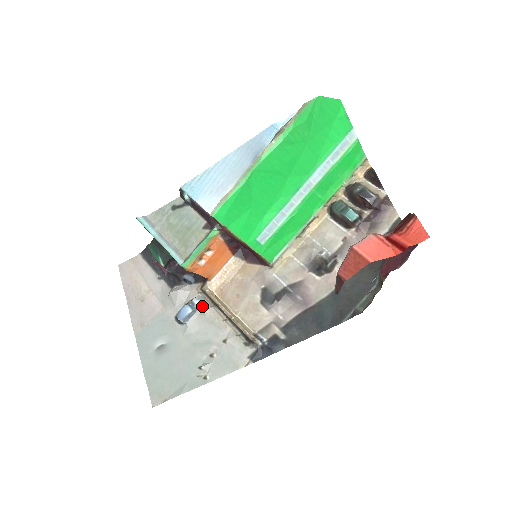
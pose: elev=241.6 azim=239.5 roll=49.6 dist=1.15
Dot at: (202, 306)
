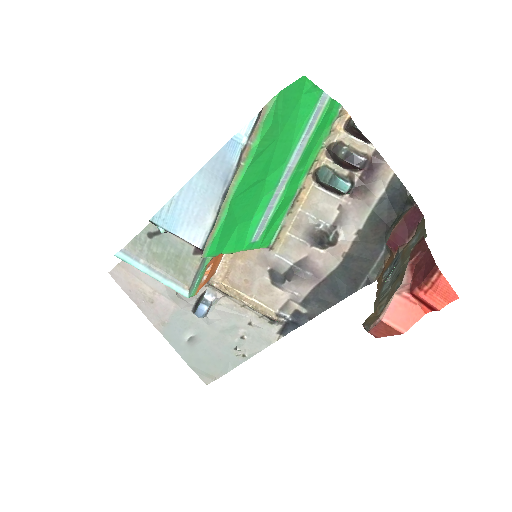
Dot at: (215, 299)
